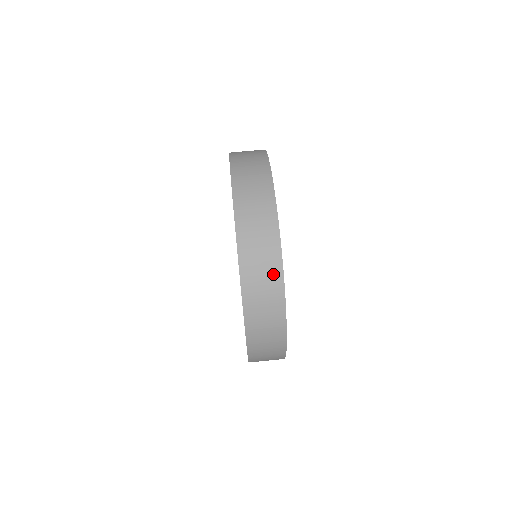
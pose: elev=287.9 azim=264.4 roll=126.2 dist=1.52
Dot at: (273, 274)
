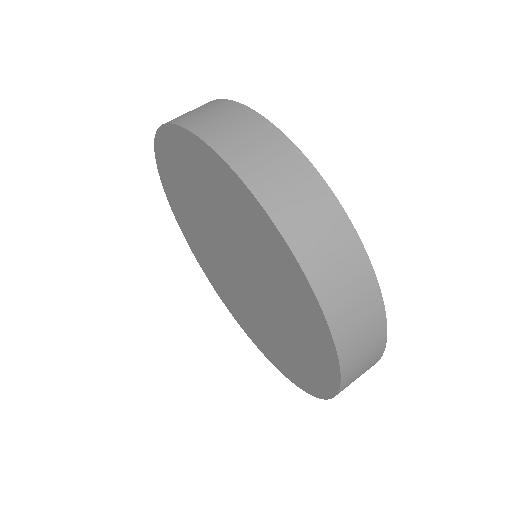
Dot at: (373, 318)
